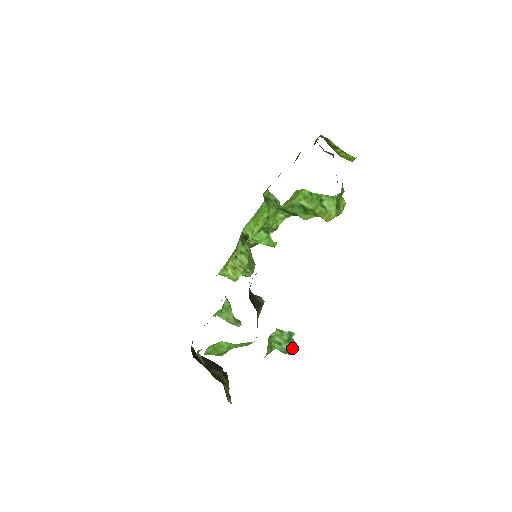
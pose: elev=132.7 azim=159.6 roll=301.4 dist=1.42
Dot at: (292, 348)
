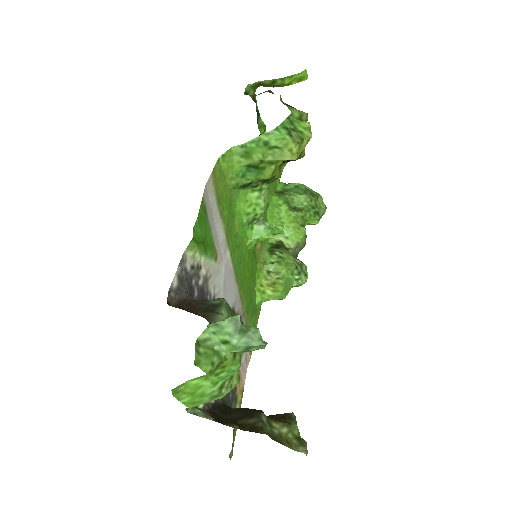
Dot at: (250, 338)
